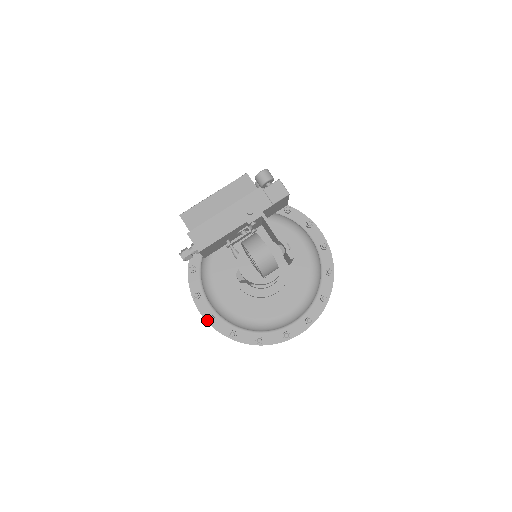
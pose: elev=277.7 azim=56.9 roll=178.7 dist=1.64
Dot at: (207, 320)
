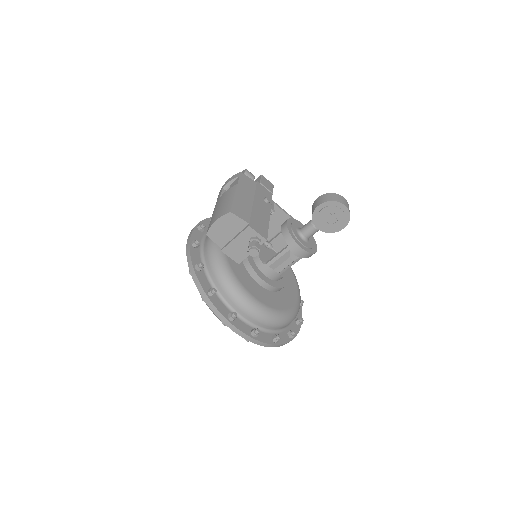
Dot at: (252, 337)
